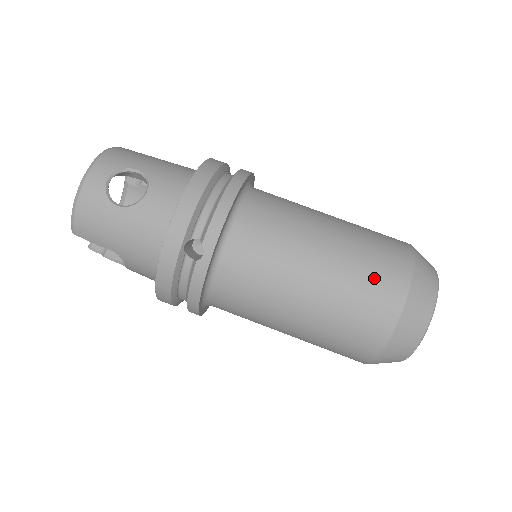
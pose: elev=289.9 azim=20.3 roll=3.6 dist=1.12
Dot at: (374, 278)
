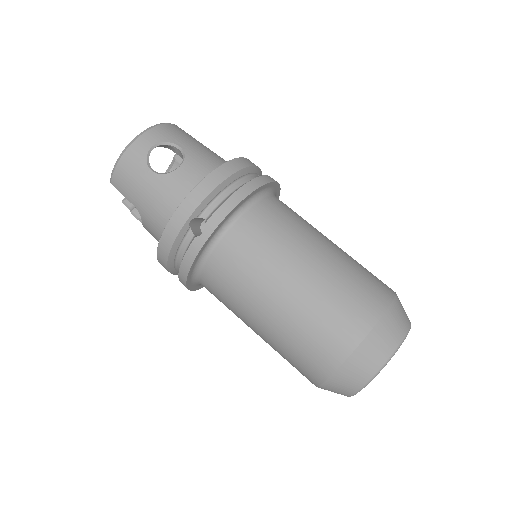
Dot at: (344, 307)
